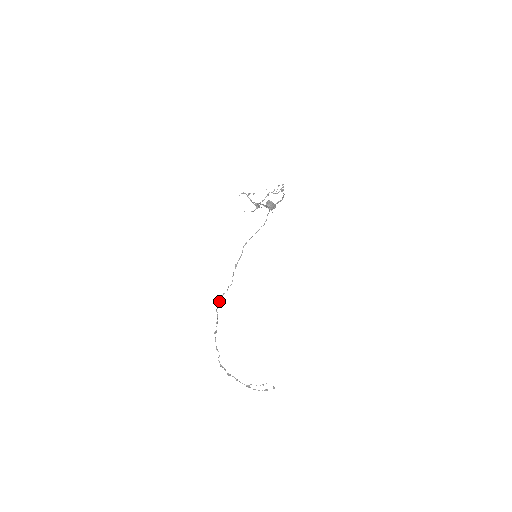
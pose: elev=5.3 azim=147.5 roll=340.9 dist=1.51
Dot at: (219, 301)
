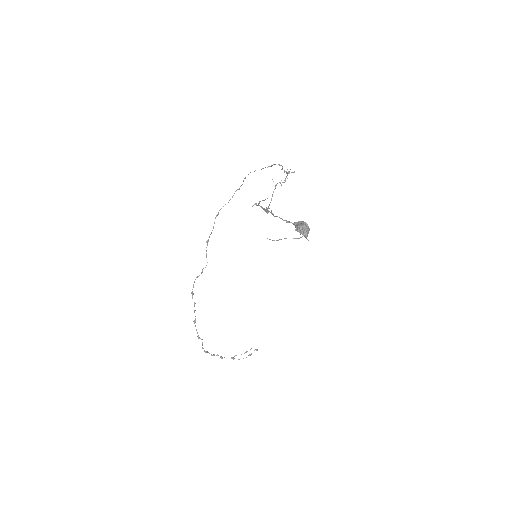
Dot at: (193, 286)
